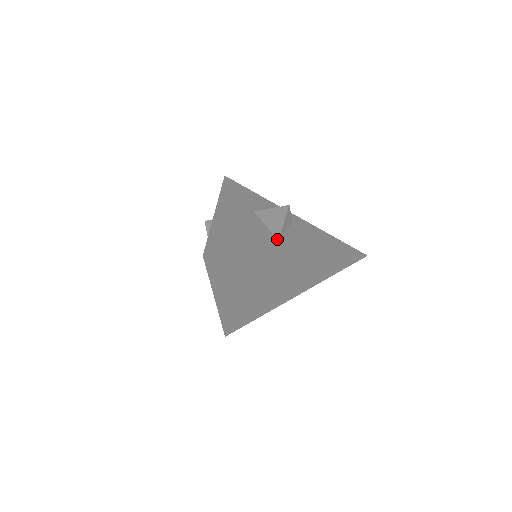
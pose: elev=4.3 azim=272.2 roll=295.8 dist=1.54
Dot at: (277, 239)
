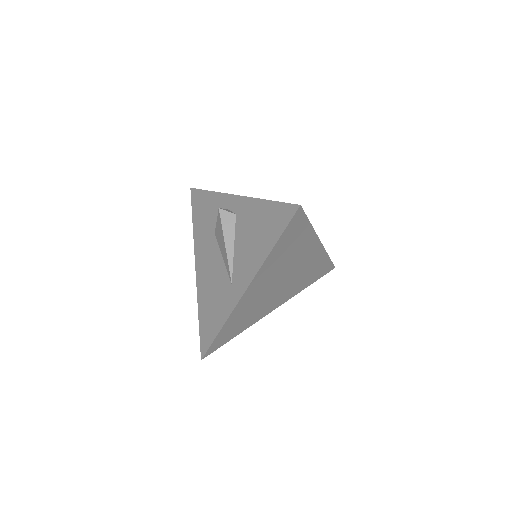
Dot at: occluded
